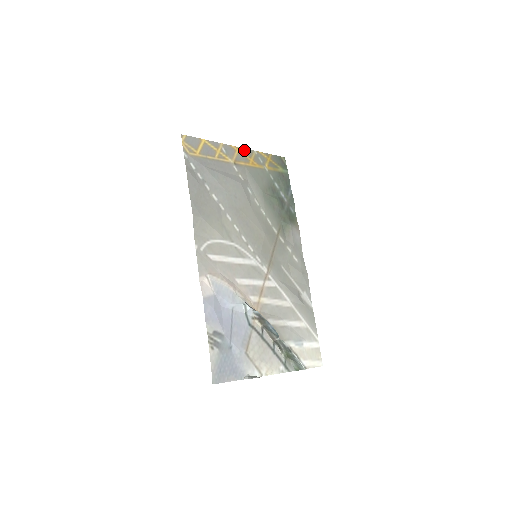
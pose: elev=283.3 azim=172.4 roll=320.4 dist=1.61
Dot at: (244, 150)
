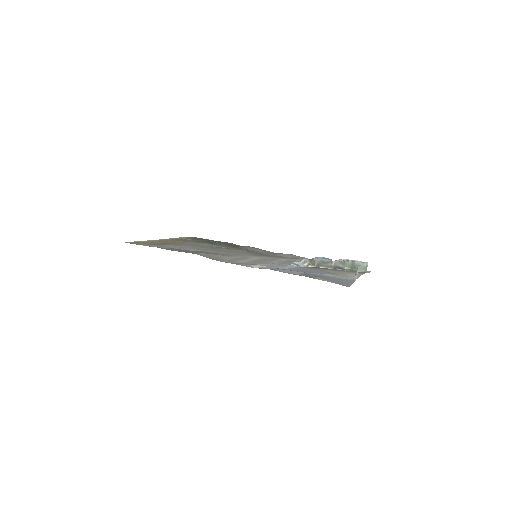
Dot at: (167, 239)
